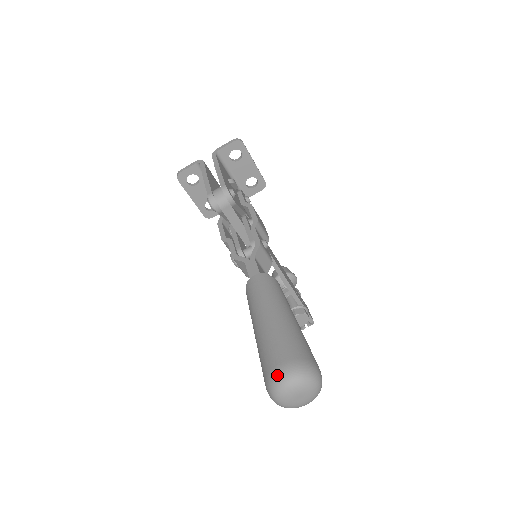
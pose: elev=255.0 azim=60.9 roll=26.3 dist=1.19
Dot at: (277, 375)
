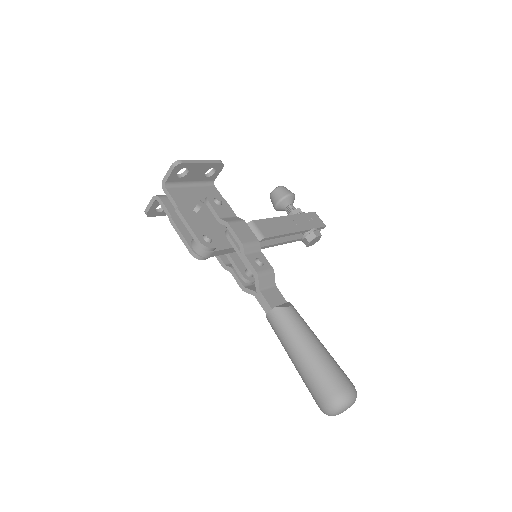
Dot at: (324, 410)
